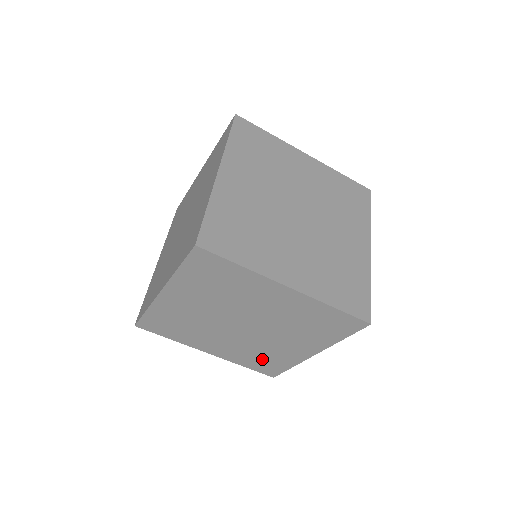
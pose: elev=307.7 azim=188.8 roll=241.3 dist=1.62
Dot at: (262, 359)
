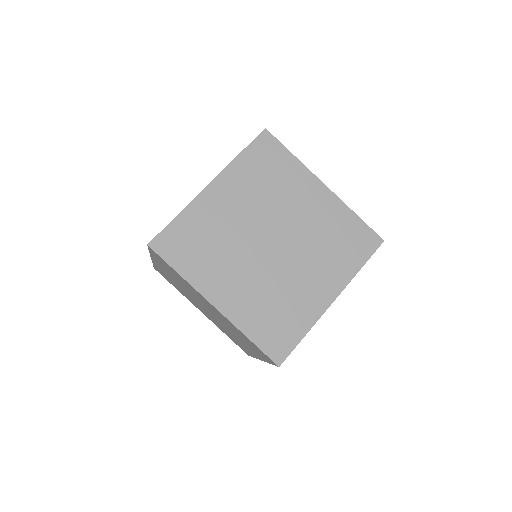
Dot at: occluded
